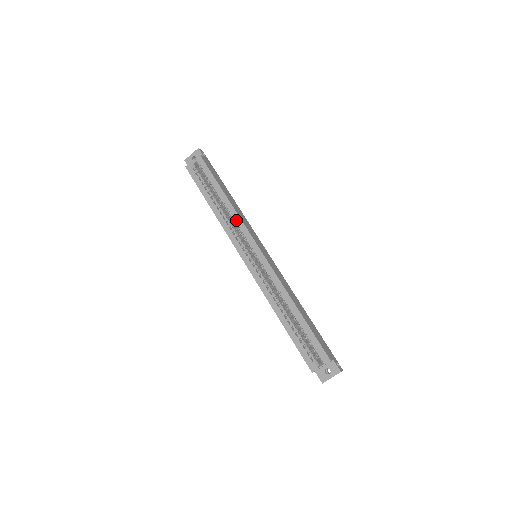
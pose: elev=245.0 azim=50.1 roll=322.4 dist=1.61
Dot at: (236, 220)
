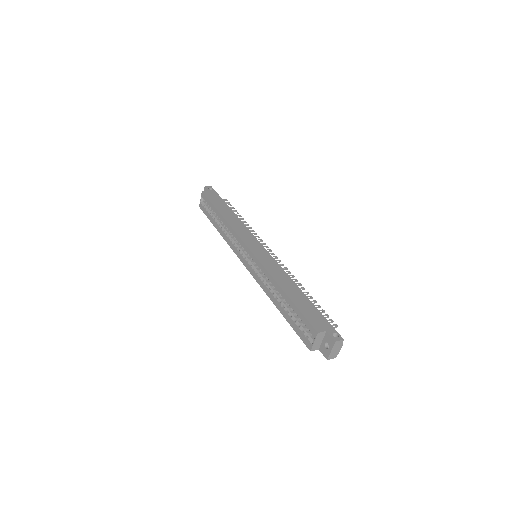
Dot at: (231, 232)
